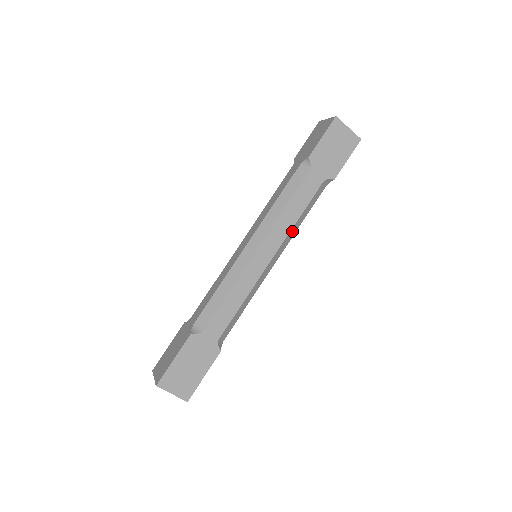
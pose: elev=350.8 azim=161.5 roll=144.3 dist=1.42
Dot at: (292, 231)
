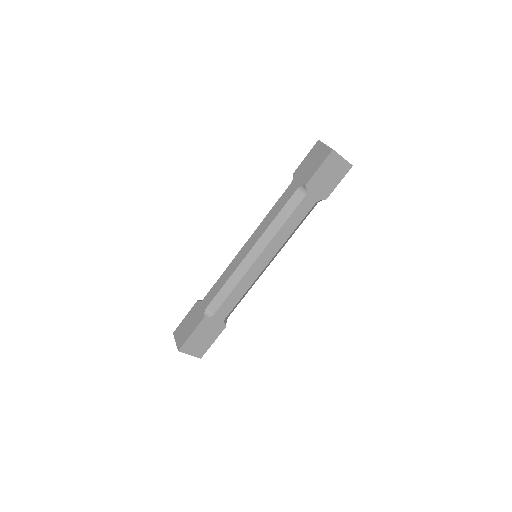
Dot at: (287, 240)
